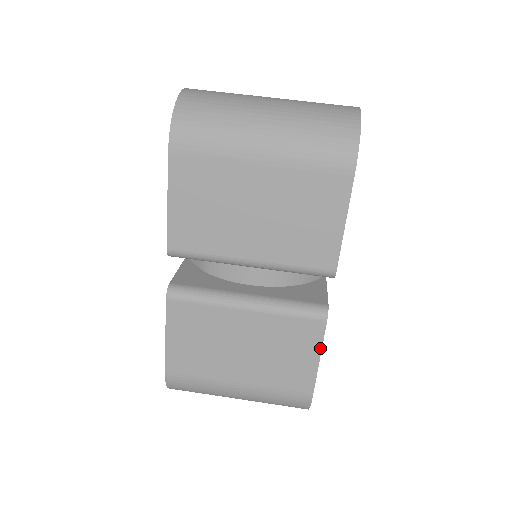
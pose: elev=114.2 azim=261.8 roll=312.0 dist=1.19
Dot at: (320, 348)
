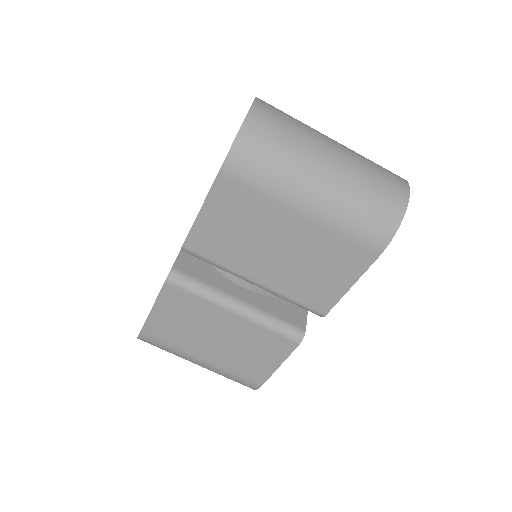
Dot at: (284, 359)
